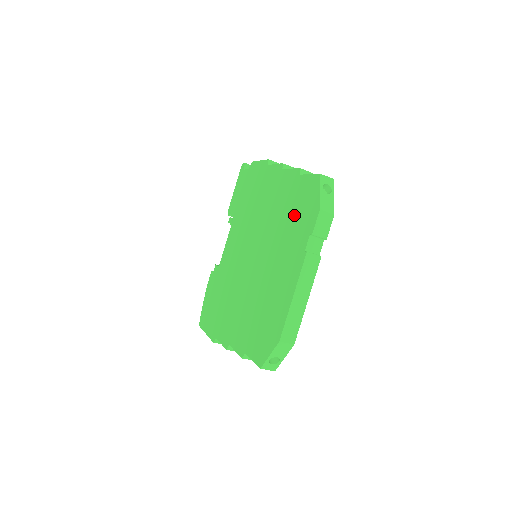
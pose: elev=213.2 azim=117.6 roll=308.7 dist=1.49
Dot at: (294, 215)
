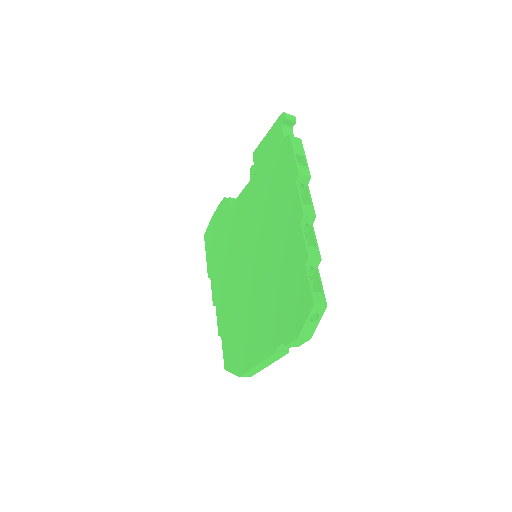
Dot at: (285, 298)
